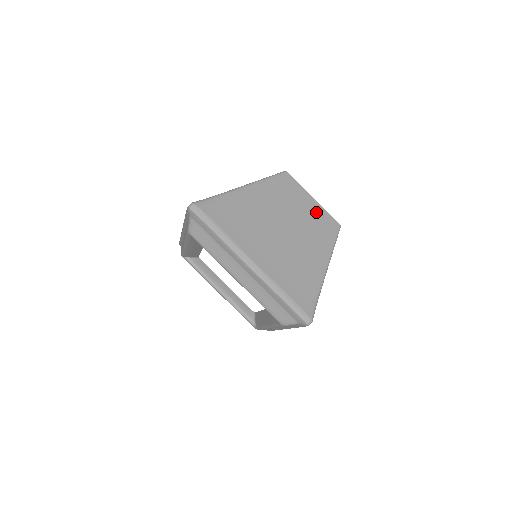
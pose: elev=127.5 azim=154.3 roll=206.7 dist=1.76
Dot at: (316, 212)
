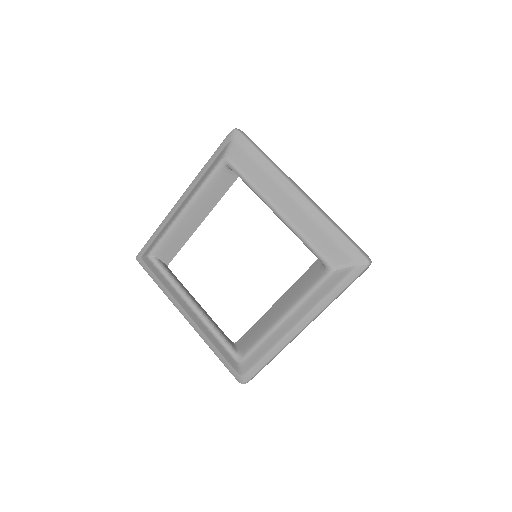
Dot at: occluded
